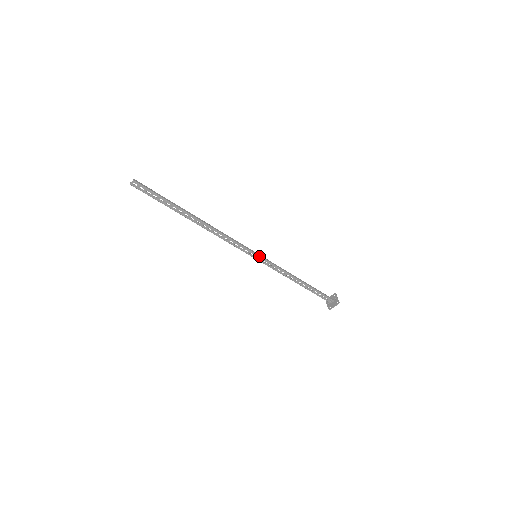
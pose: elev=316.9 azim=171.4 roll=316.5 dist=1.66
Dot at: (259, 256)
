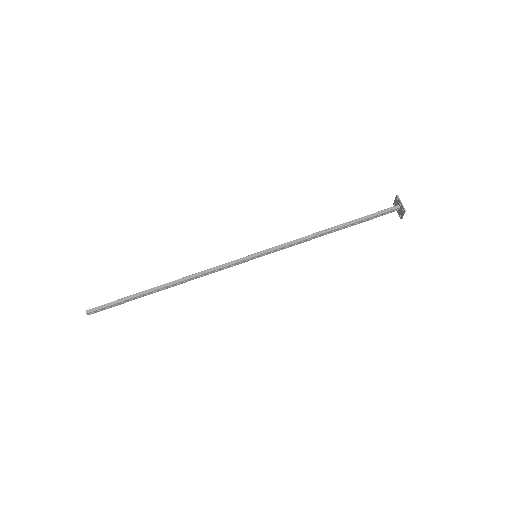
Dot at: (258, 255)
